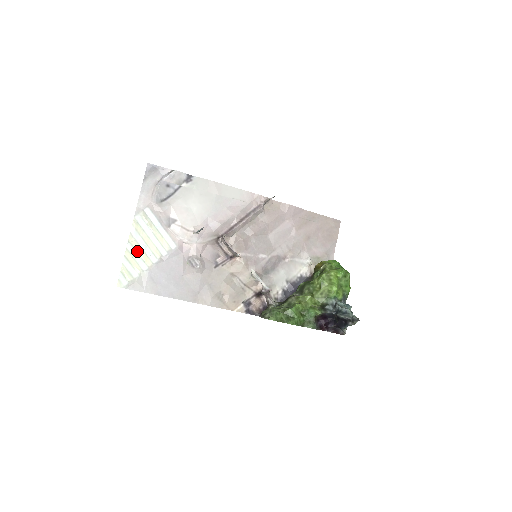
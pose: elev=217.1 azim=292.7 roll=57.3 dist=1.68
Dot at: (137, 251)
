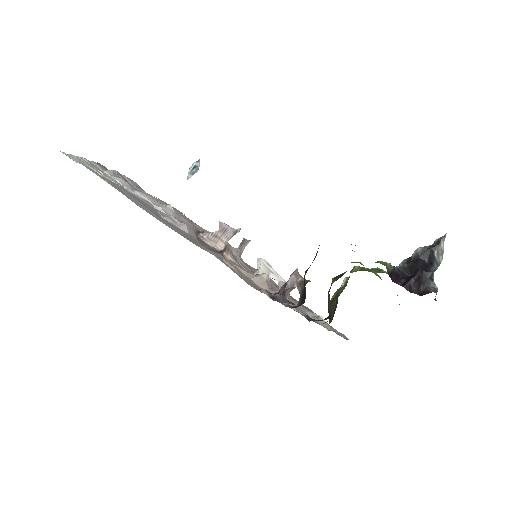
Dot at: (91, 167)
